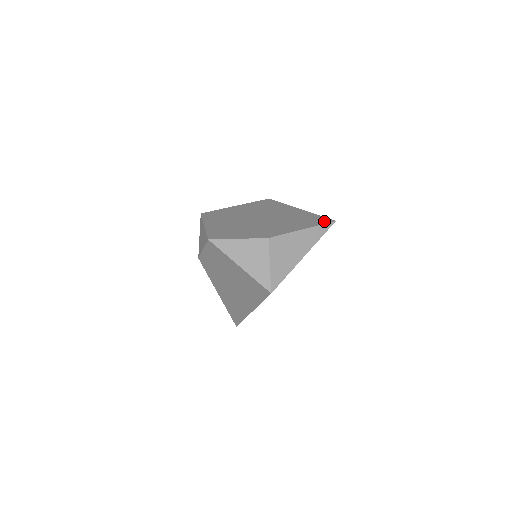
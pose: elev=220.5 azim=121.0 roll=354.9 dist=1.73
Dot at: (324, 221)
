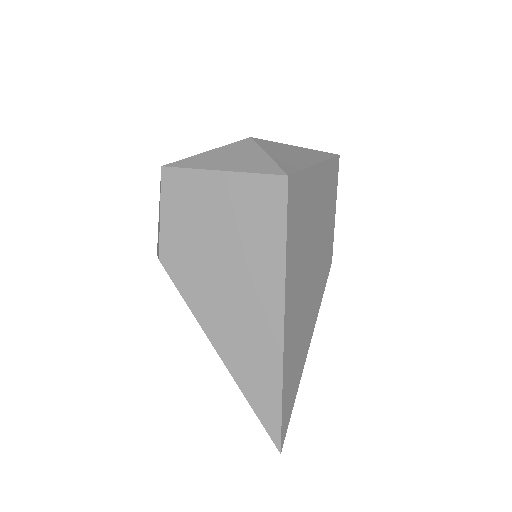
Dot at: occluded
